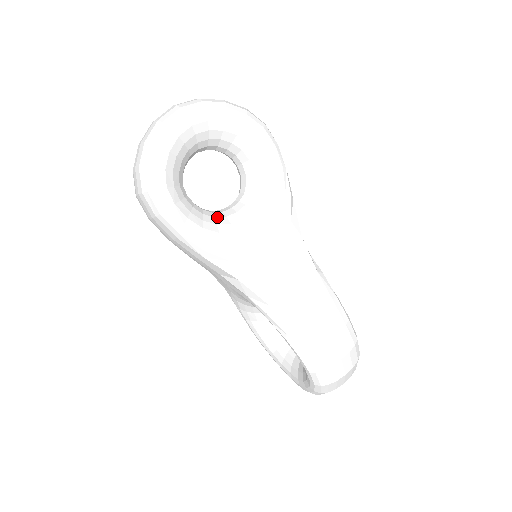
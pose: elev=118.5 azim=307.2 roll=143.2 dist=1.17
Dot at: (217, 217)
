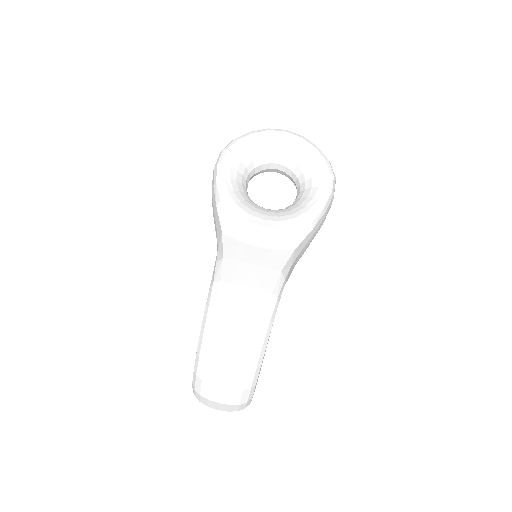
Dot at: (251, 201)
